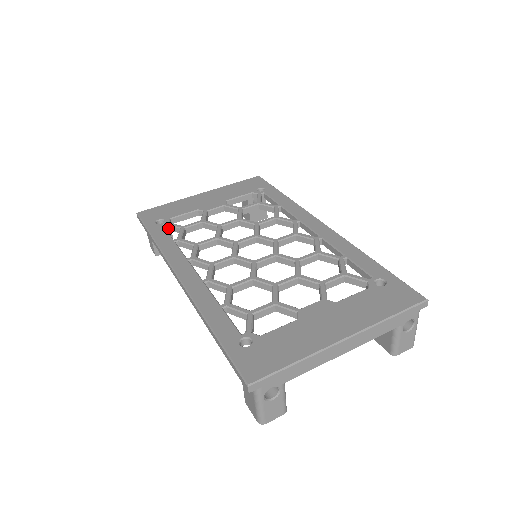
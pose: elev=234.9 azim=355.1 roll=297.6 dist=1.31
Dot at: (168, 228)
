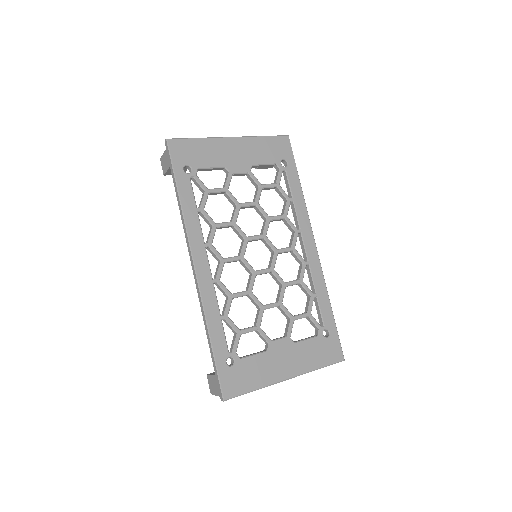
Dot at: (193, 180)
